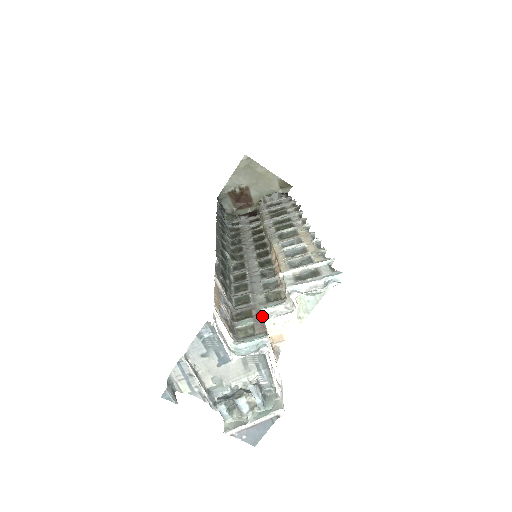
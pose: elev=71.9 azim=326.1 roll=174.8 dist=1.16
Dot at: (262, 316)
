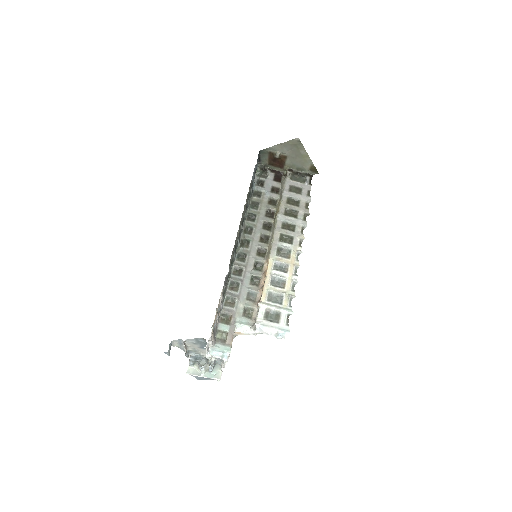
Dot at: (235, 328)
